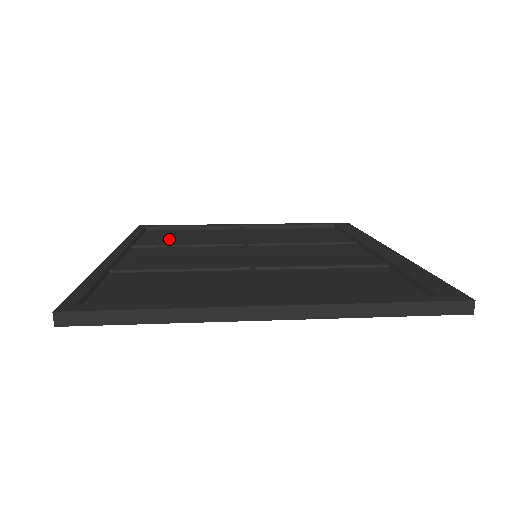
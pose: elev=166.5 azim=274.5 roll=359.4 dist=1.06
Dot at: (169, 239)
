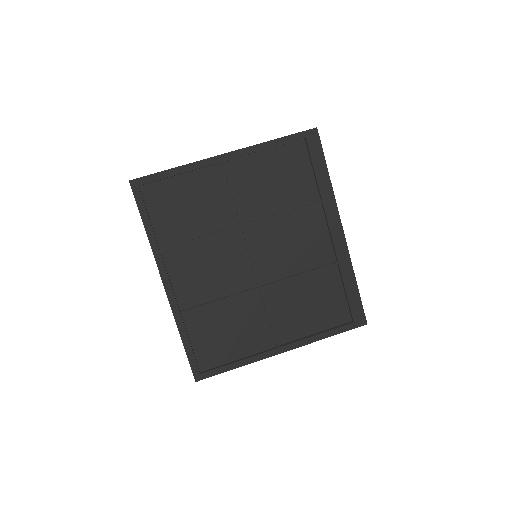
Dot at: (176, 218)
